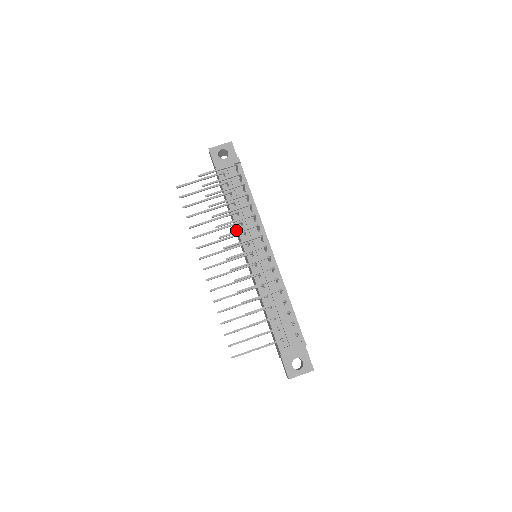
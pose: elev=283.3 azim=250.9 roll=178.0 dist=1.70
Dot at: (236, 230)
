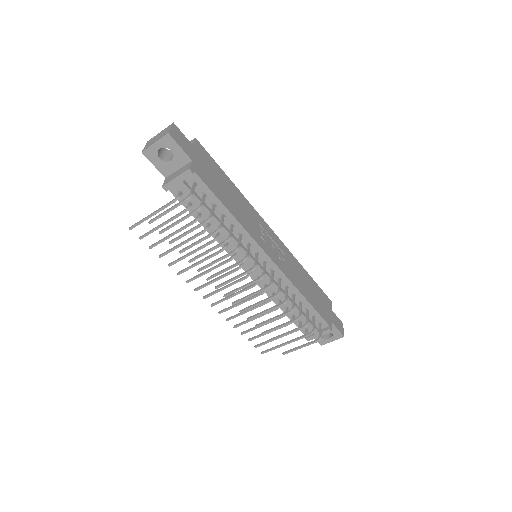
Dot at: occluded
